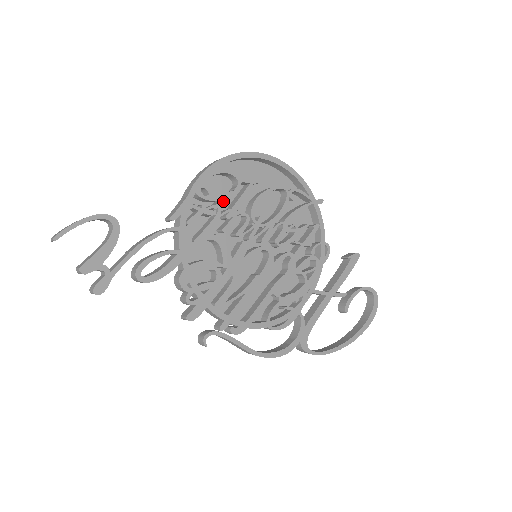
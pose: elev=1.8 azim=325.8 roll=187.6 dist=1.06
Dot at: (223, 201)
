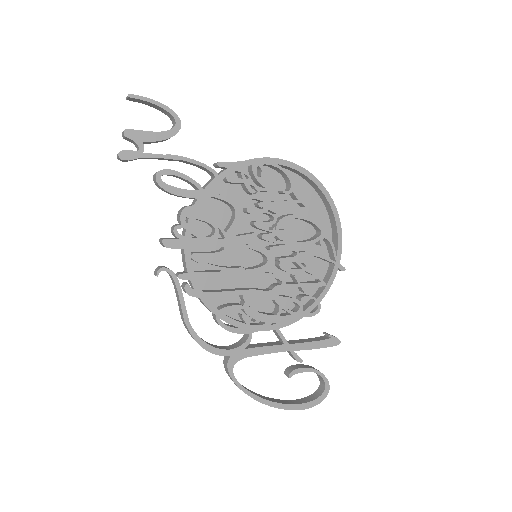
Dot at: (267, 190)
